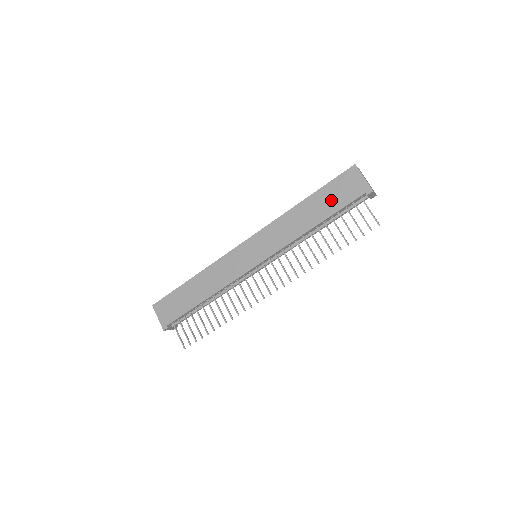
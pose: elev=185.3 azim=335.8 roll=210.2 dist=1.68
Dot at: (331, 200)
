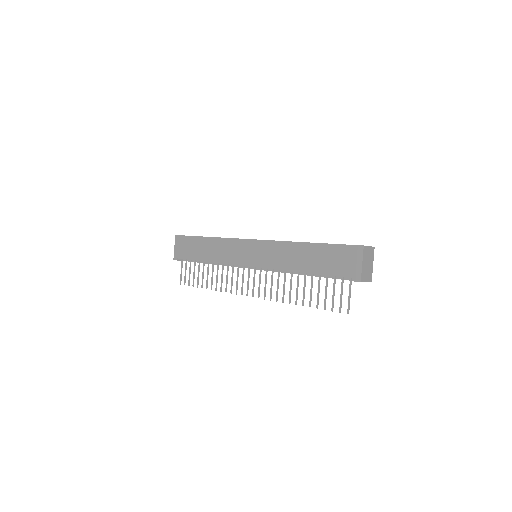
Dot at: (326, 261)
